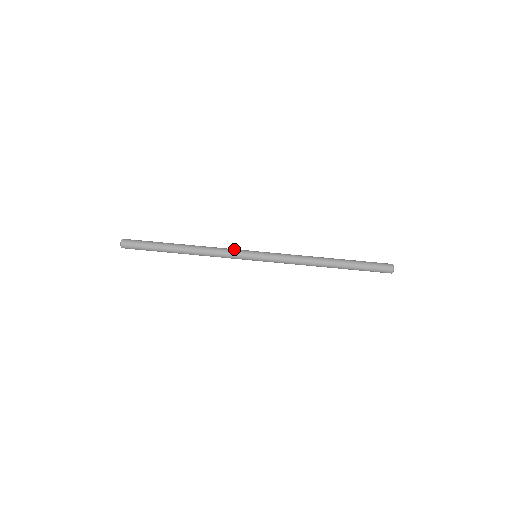
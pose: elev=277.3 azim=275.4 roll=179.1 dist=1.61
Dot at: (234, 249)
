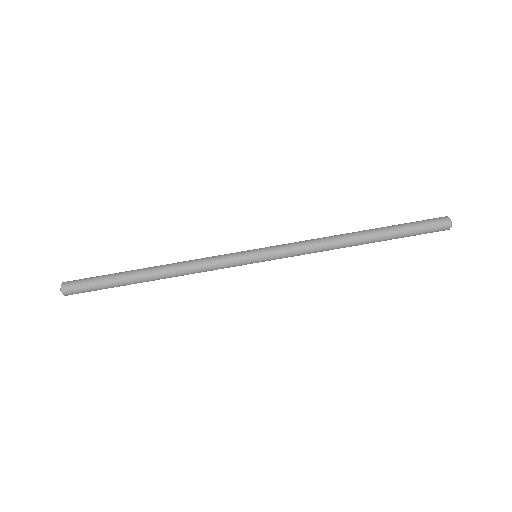
Dot at: occluded
